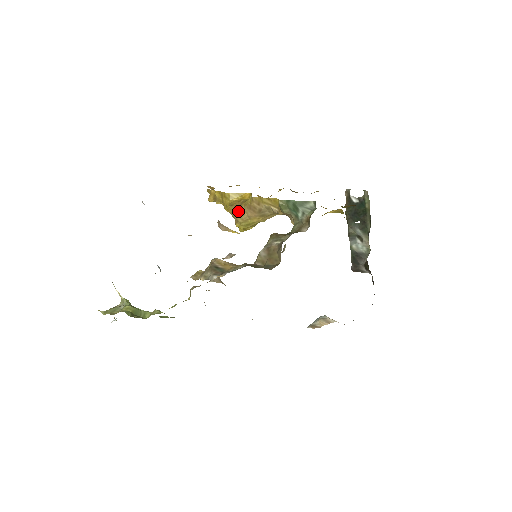
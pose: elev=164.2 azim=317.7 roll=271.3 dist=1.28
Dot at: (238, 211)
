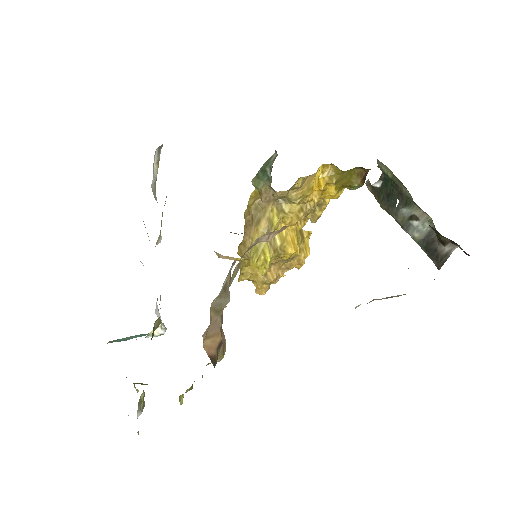
Dot at: (242, 242)
